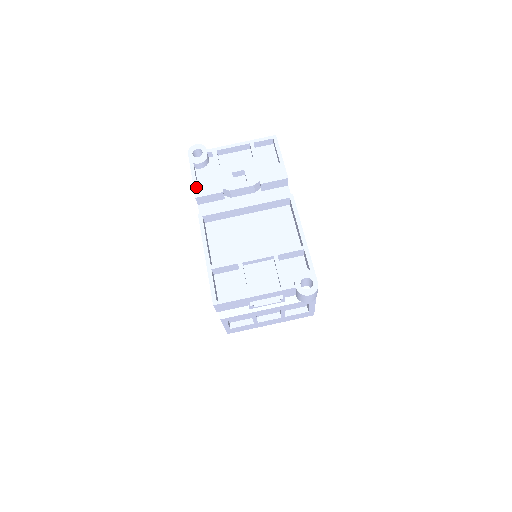
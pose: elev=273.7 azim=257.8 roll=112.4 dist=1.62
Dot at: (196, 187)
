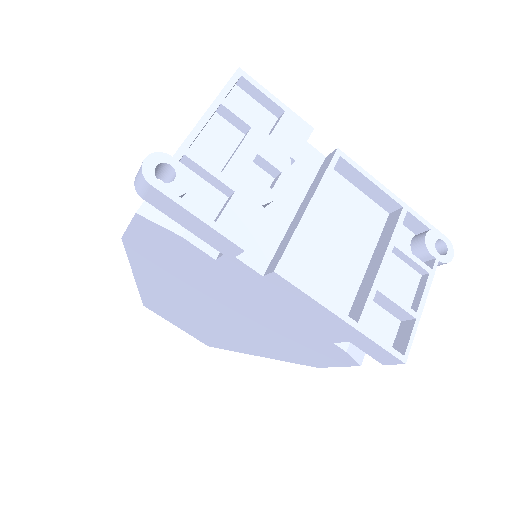
Dot at: (228, 233)
